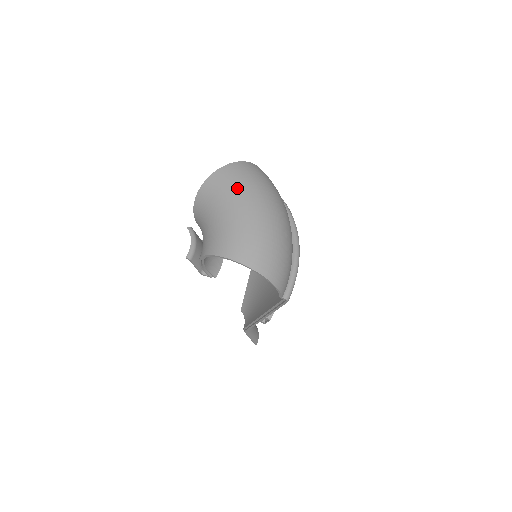
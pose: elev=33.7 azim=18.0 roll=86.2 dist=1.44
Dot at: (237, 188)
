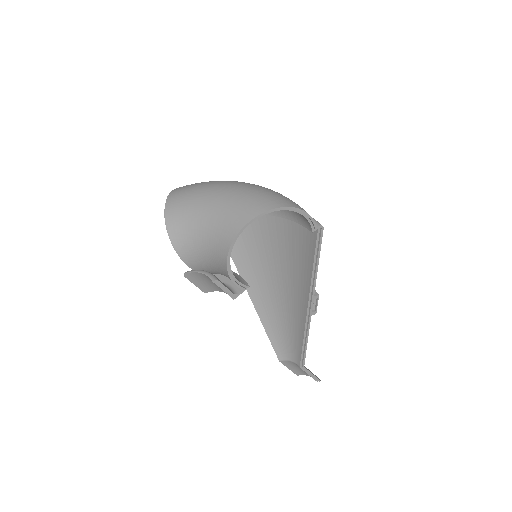
Dot at: (197, 191)
